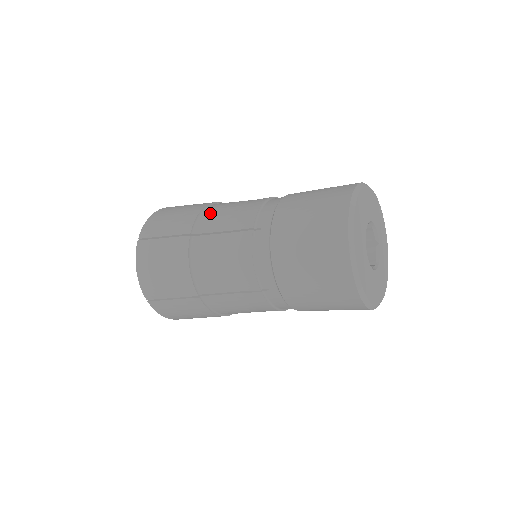
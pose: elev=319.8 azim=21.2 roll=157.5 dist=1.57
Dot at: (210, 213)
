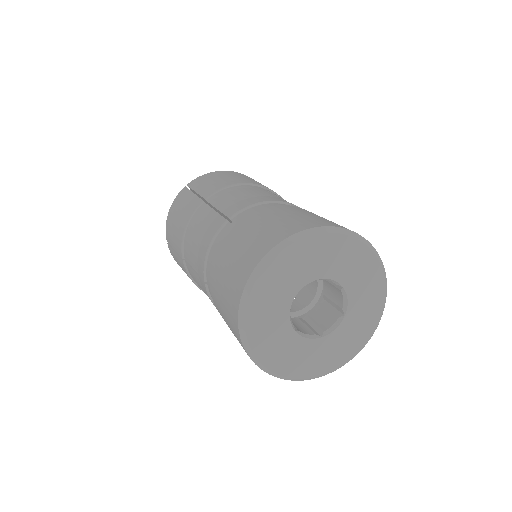
Dot at: (233, 189)
